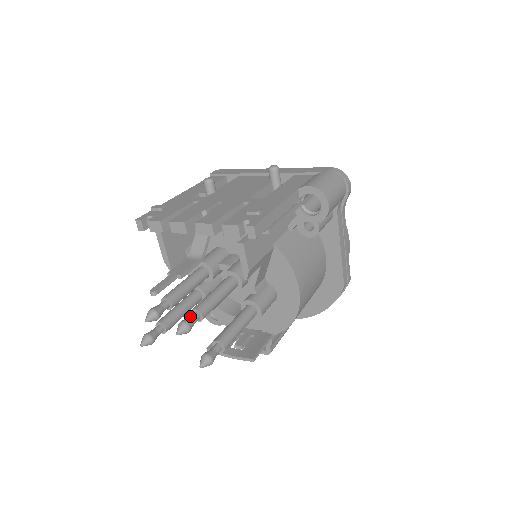
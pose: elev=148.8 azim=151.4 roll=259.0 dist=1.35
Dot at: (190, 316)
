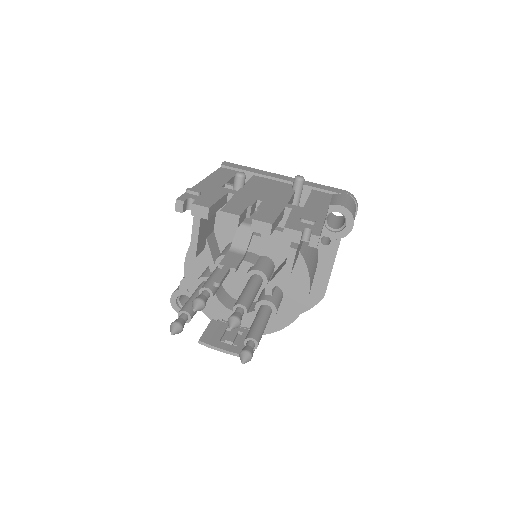
Dot at: (238, 311)
